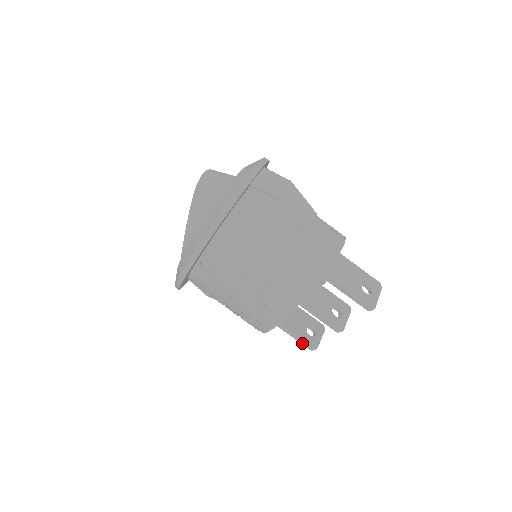
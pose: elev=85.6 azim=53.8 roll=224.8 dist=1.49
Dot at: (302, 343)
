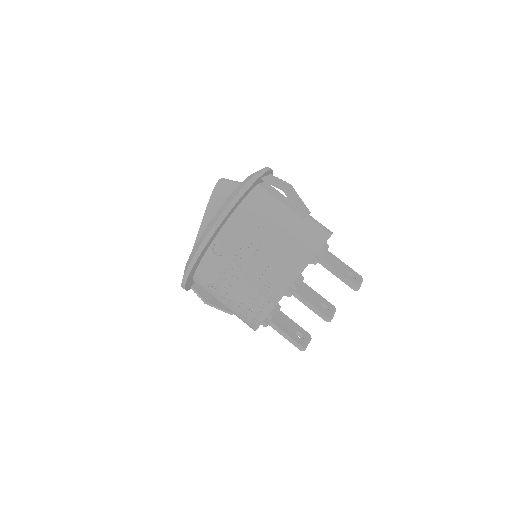
Dot at: (293, 343)
